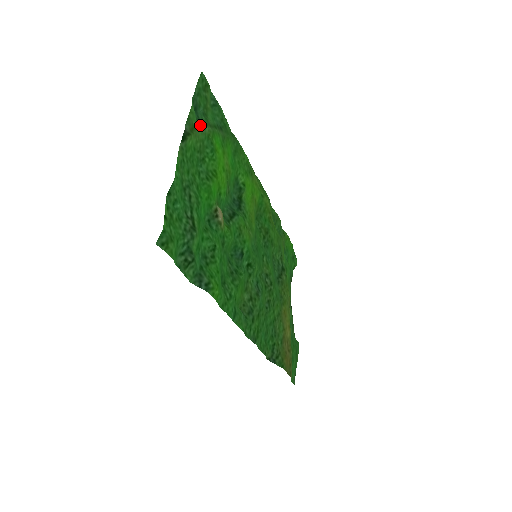
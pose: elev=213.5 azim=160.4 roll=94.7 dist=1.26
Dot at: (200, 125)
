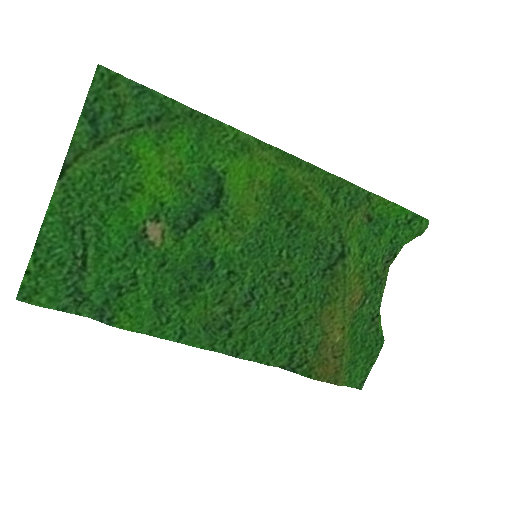
Dot at: (99, 141)
